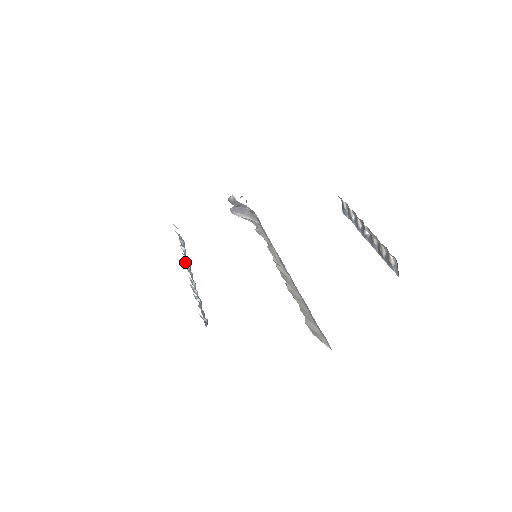
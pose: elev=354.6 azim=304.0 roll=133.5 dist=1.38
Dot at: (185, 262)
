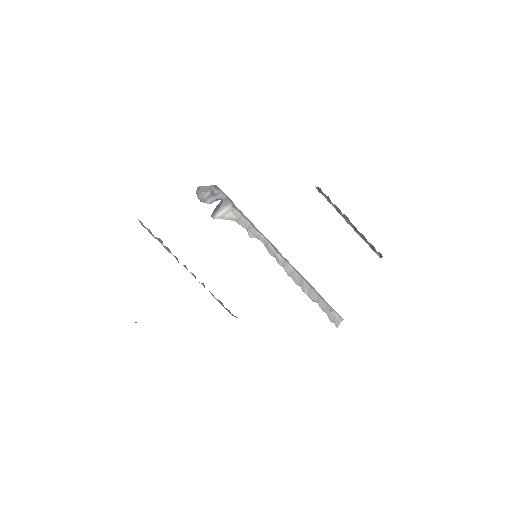
Dot at: occluded
